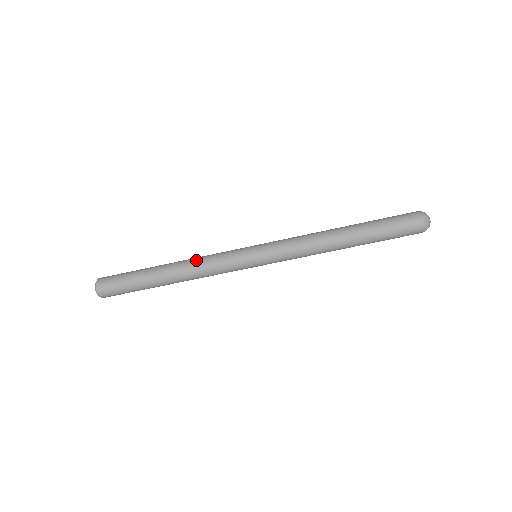
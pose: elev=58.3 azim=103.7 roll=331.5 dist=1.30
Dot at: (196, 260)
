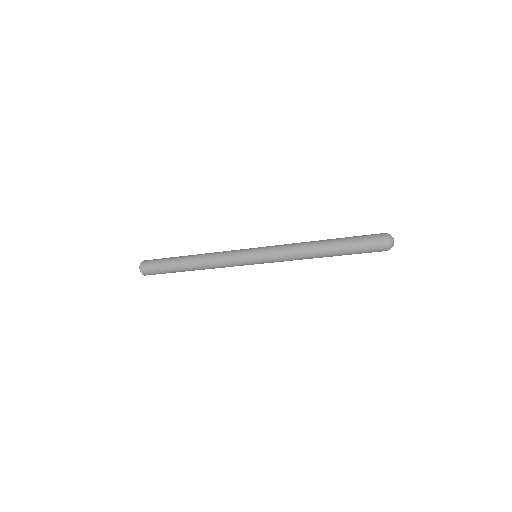
Dot at: (211, 260)
